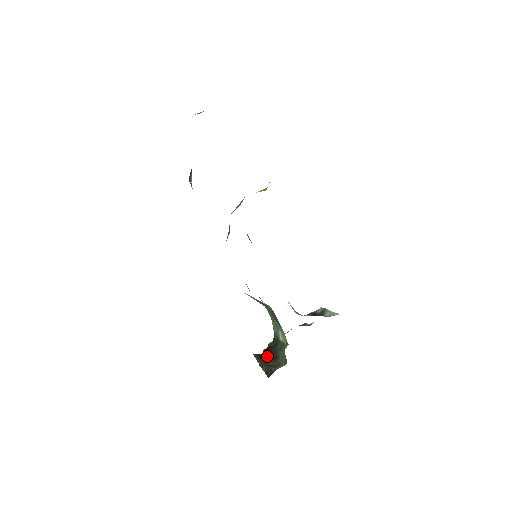
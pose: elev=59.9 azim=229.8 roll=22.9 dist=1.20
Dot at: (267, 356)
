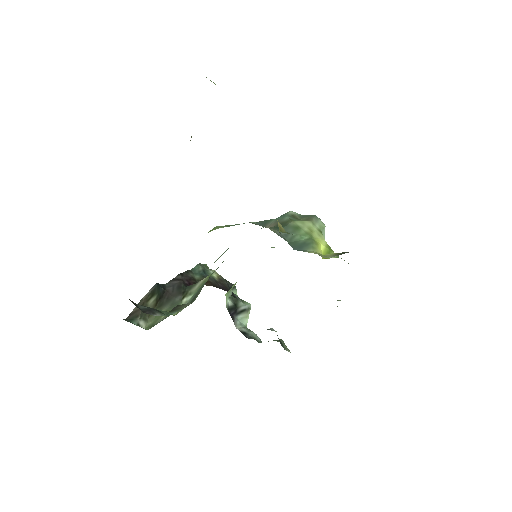
Dot at: (161, 295)
